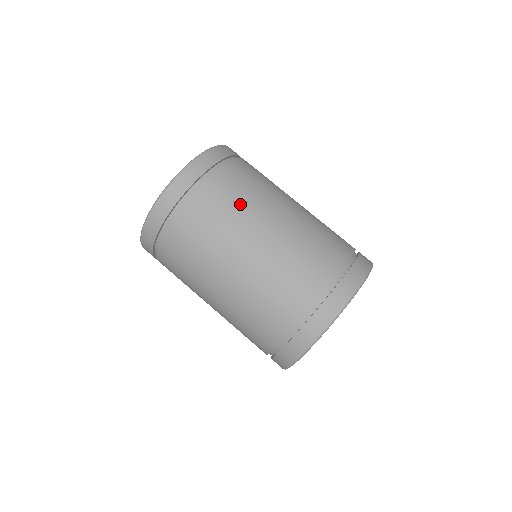
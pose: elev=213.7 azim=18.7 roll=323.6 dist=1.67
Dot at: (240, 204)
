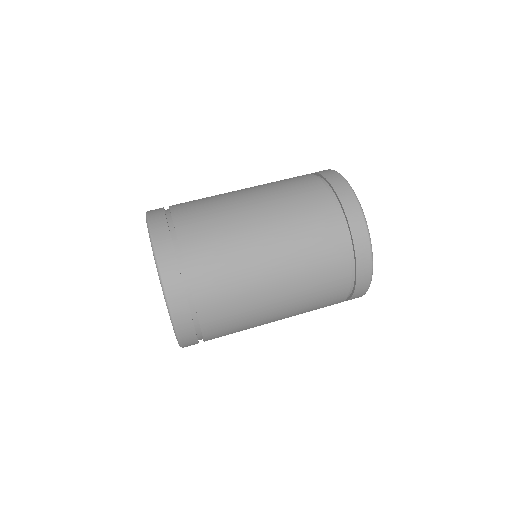
Dot at: (227, 246)
